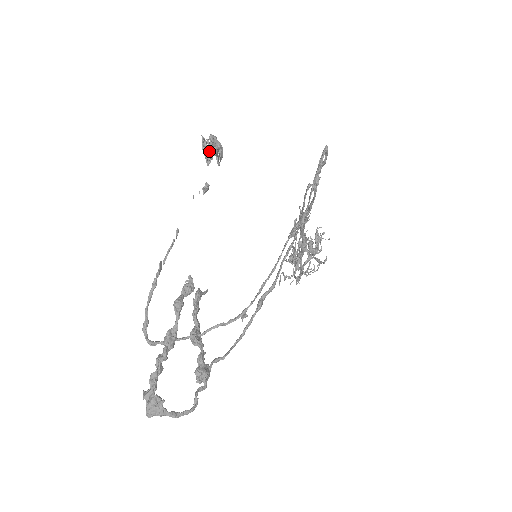
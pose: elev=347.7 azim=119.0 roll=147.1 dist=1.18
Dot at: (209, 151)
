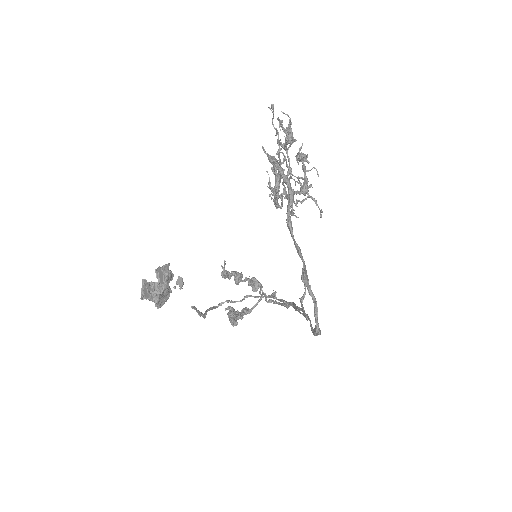
Dot at: (166, 300)
